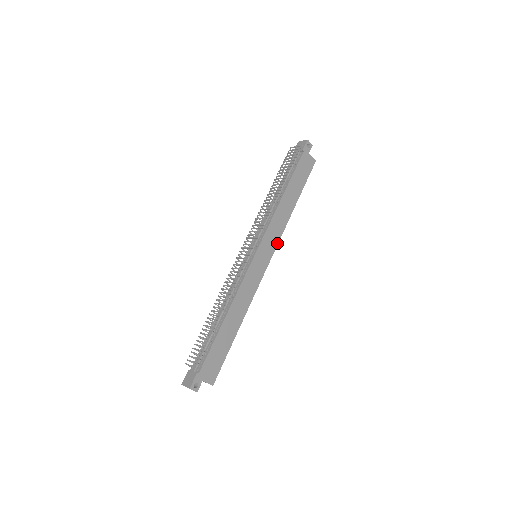
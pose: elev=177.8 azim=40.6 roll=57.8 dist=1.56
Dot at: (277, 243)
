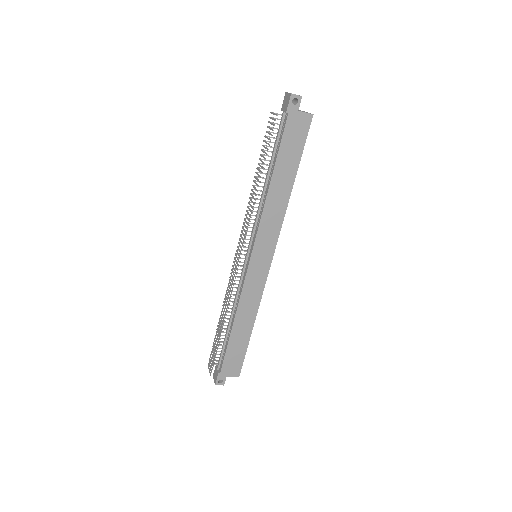
Dot at: (277, 237)
